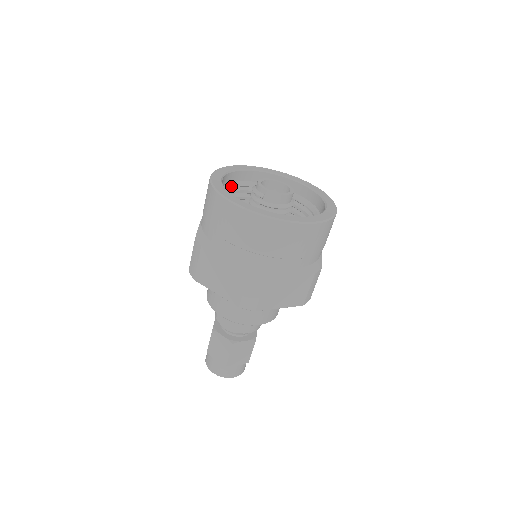
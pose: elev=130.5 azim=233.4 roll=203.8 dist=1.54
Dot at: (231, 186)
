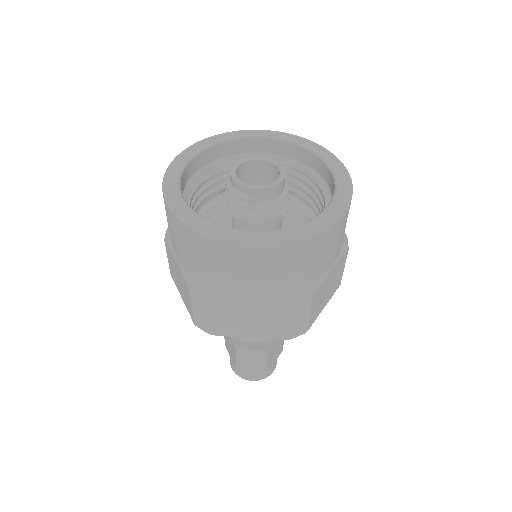
Dot at: (187, 193)
